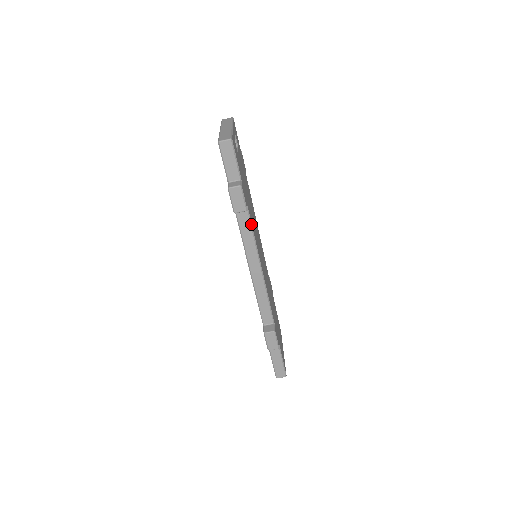
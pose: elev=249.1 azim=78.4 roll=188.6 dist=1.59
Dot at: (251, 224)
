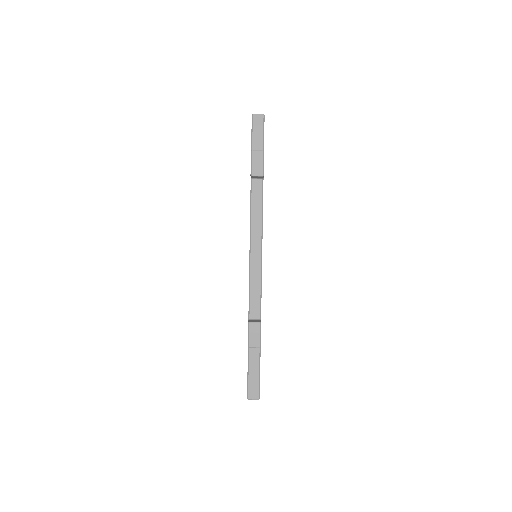
Dot at: occluded
